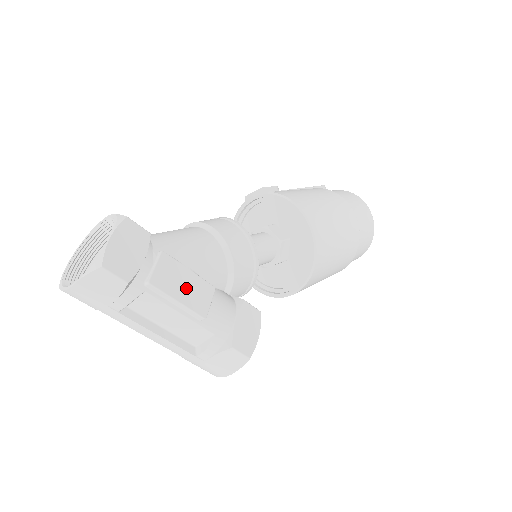
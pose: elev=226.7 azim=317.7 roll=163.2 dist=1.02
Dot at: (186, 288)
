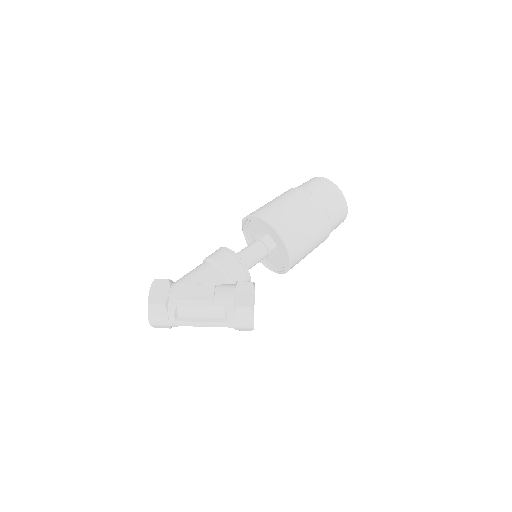
Dot at: (196, 292)
